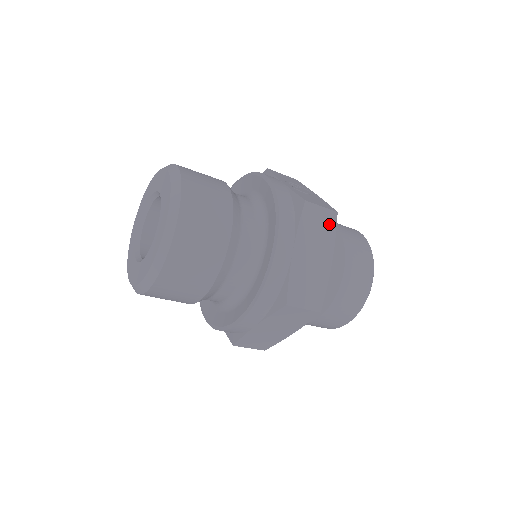
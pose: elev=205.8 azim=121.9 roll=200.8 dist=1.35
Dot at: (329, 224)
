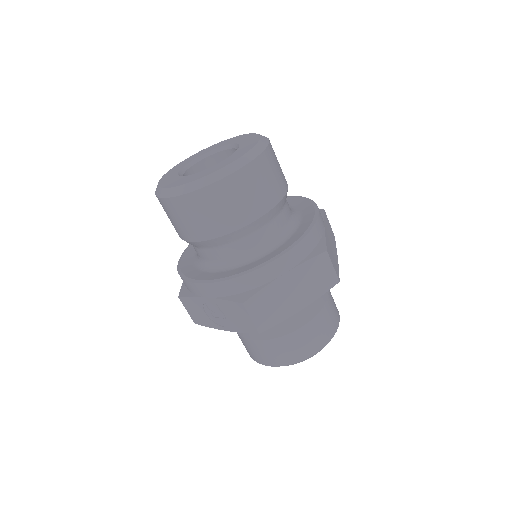
Dot at: (333, 237)
